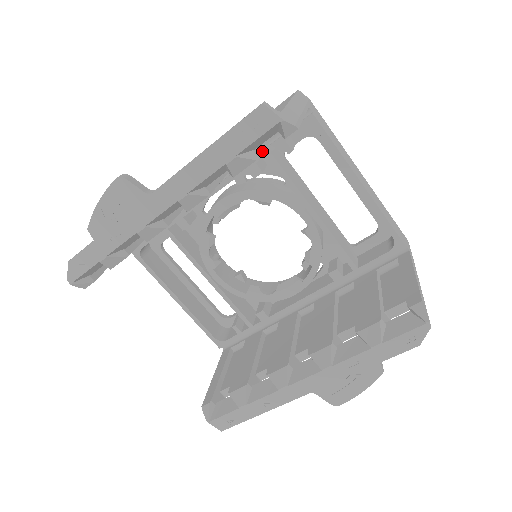
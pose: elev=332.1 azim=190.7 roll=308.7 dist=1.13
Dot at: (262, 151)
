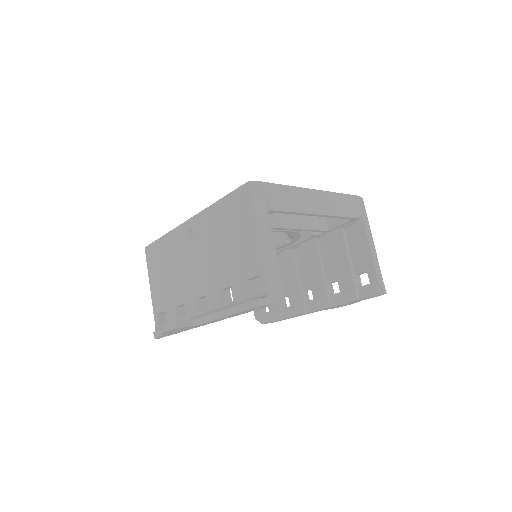
Dot at: (256, 281)
